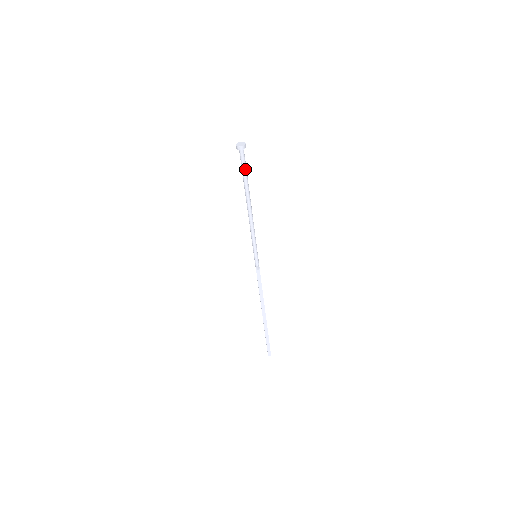
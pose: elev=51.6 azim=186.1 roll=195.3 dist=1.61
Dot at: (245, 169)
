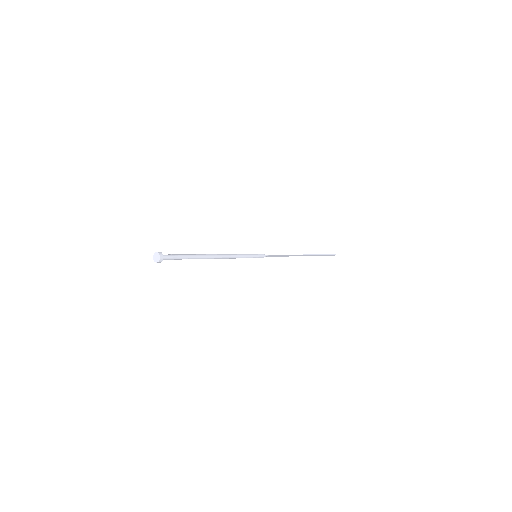
Dot at: (180, 259)
